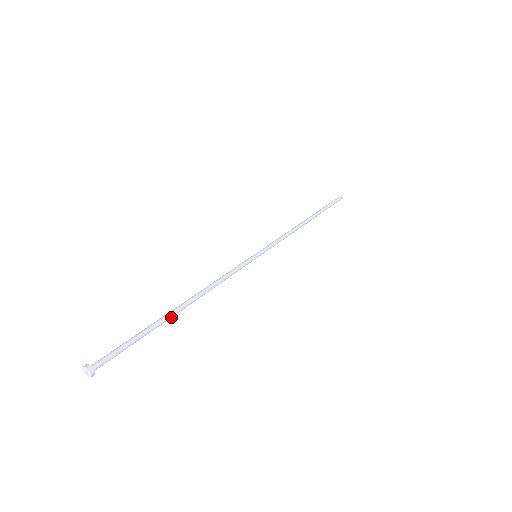
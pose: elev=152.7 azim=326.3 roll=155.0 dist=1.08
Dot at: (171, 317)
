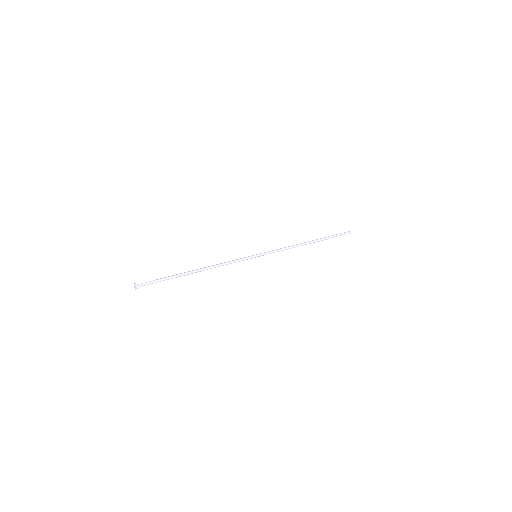
Dot at: occluded
